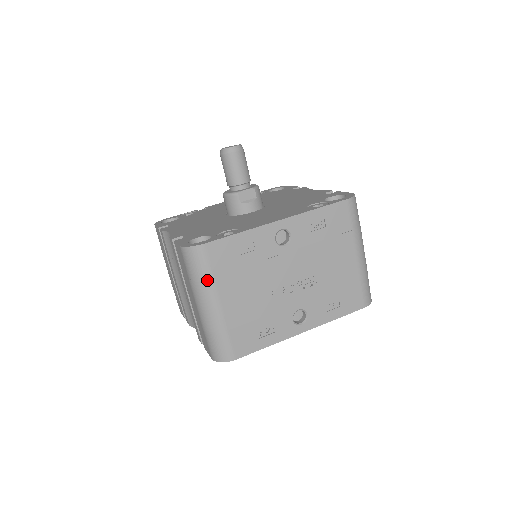
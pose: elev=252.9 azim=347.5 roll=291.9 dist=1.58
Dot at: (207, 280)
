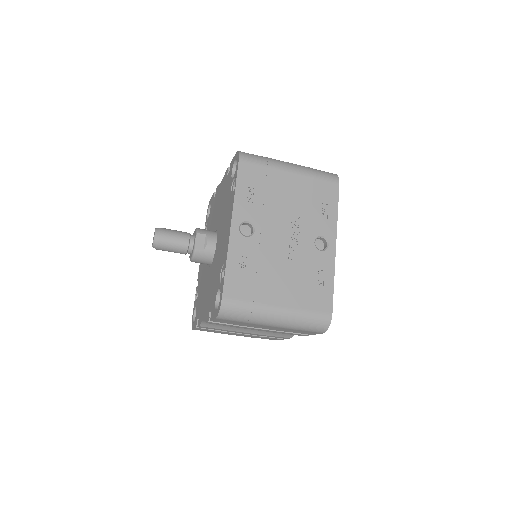
Dot at: (253, 309)
